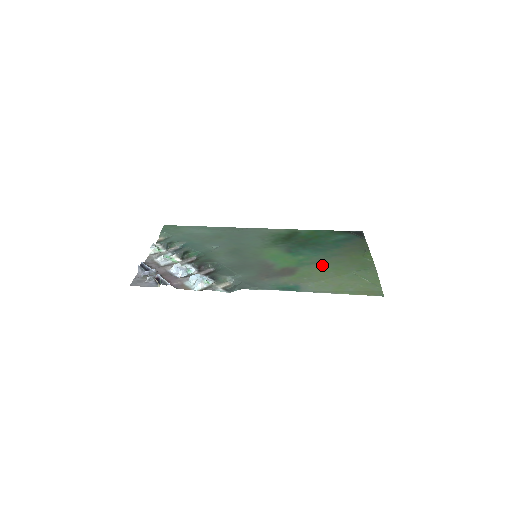
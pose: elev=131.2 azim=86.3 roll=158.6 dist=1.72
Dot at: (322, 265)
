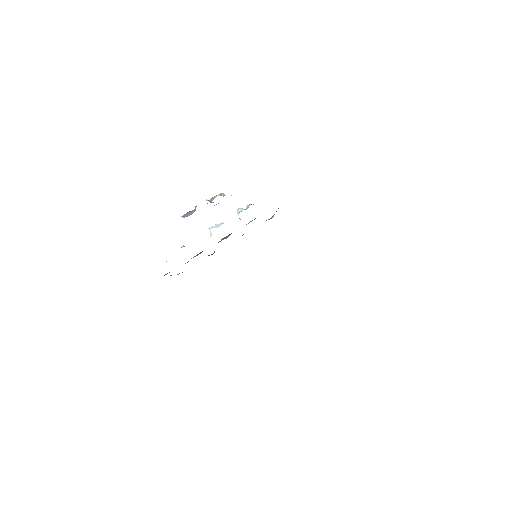
Dot at: occluded
